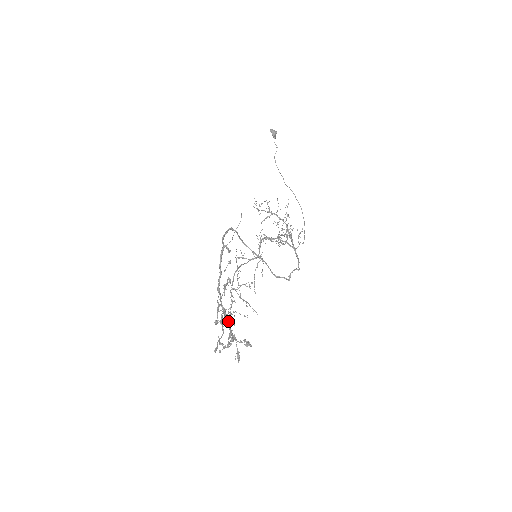
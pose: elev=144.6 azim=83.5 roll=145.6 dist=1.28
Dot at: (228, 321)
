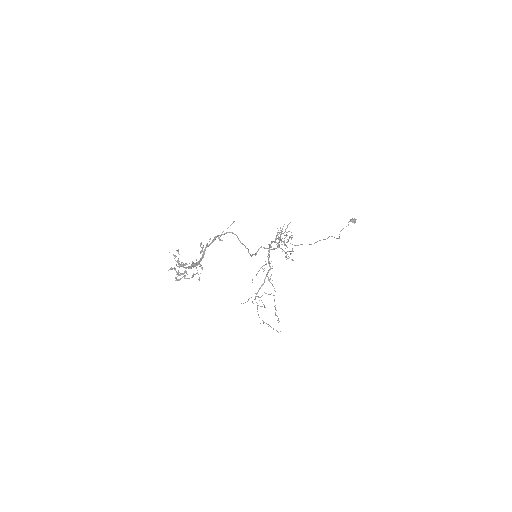
Dot at: (191, 265)
